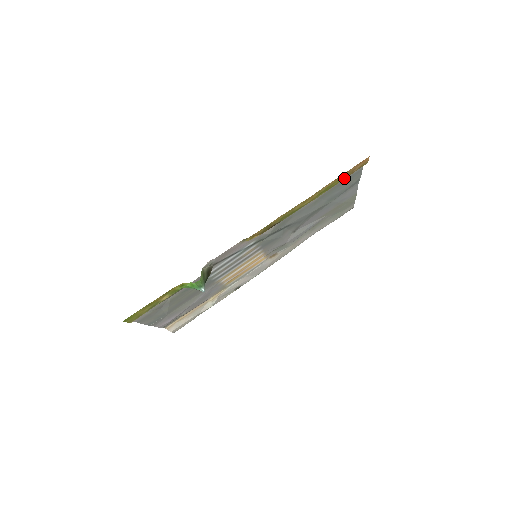
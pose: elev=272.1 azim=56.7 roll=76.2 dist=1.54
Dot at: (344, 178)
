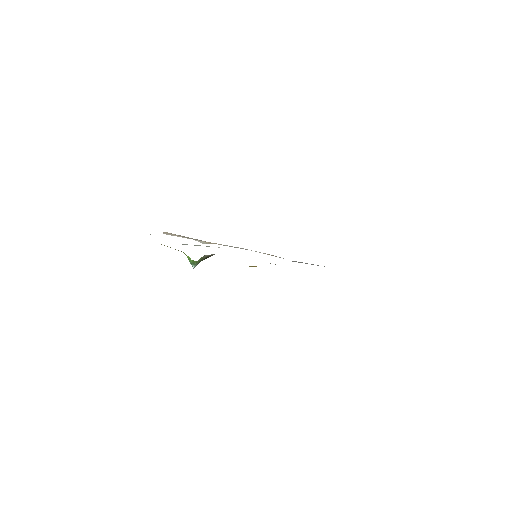
Dot at: occluded
